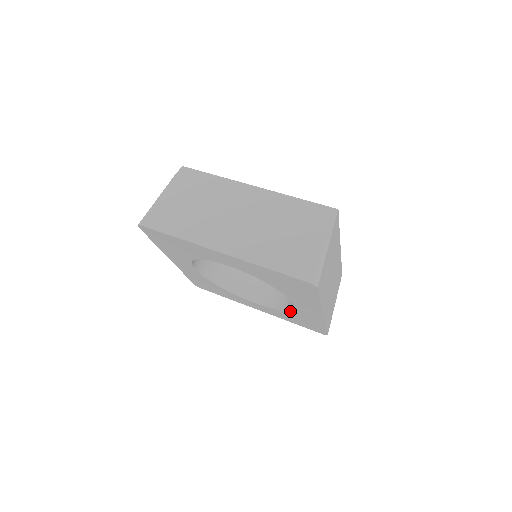
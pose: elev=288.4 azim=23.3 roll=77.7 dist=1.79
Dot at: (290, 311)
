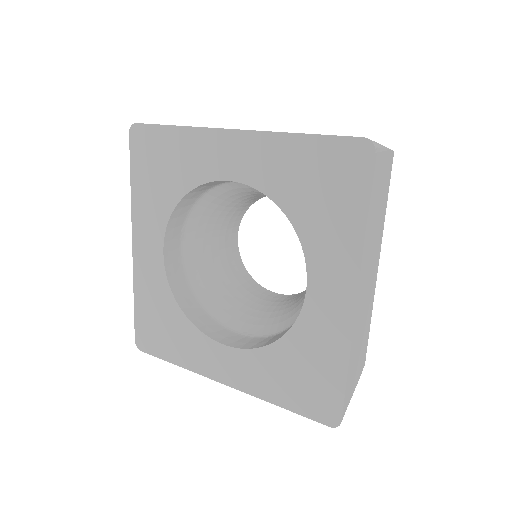
Dot at: (290, 334)
